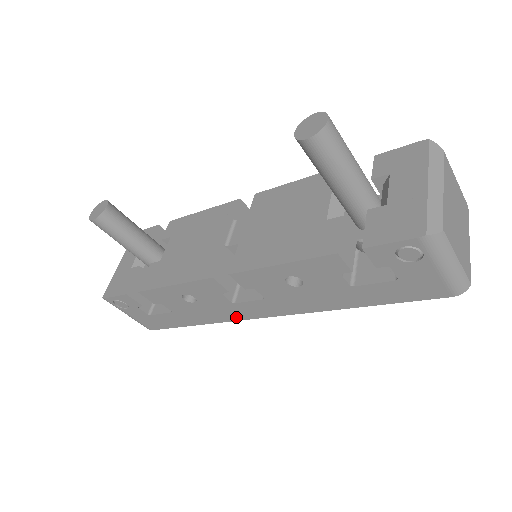
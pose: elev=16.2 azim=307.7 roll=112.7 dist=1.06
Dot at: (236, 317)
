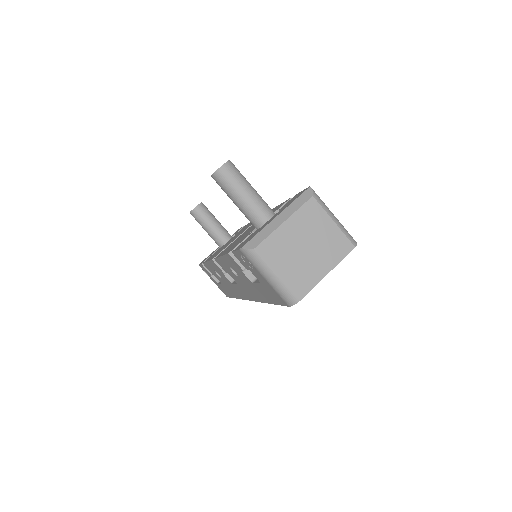
Dot at: (241, 296)
